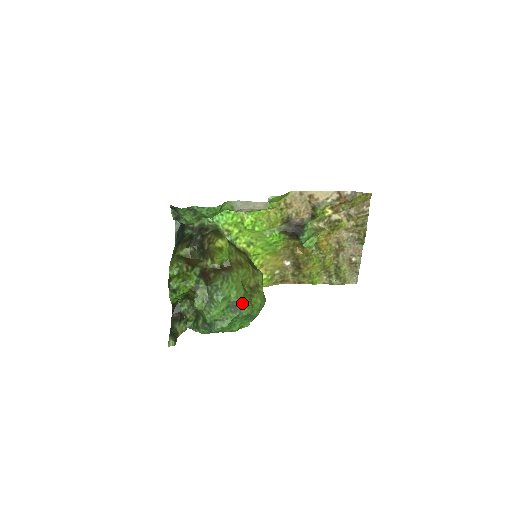
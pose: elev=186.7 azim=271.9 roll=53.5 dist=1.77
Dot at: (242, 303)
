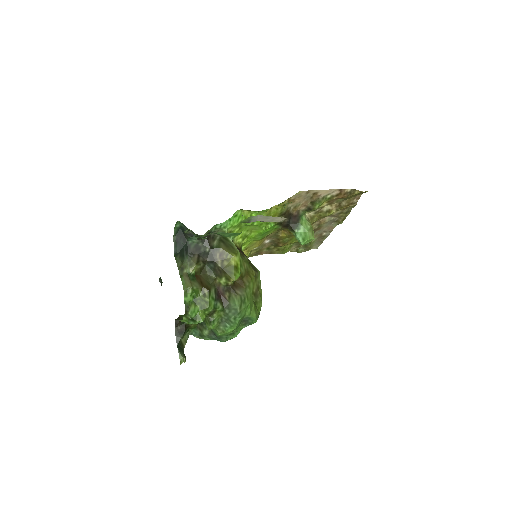
Dot at: (254, 318)
